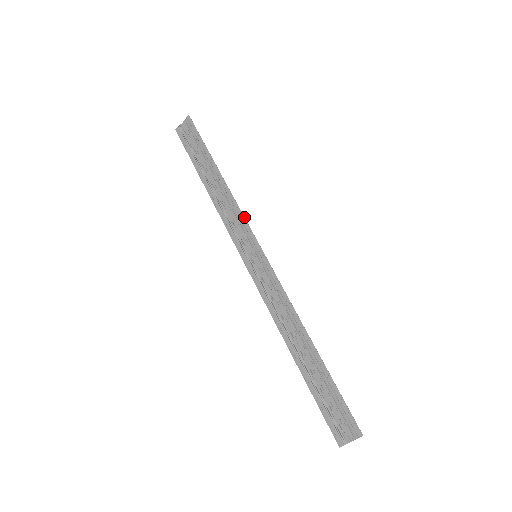
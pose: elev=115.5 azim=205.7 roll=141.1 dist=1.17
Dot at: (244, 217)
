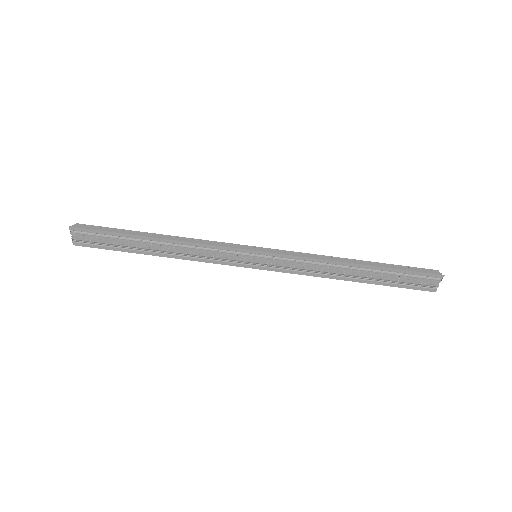
Dot at: (218, 246)
